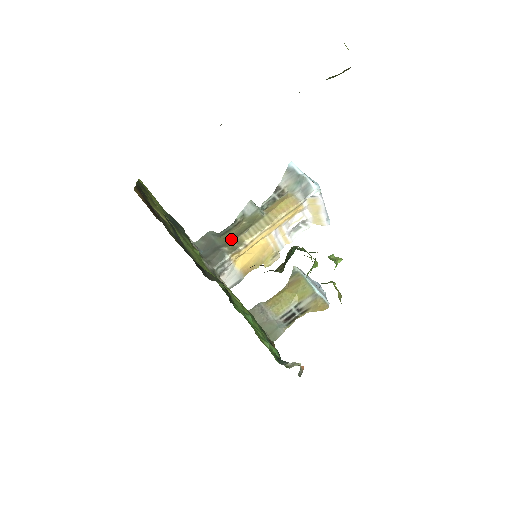
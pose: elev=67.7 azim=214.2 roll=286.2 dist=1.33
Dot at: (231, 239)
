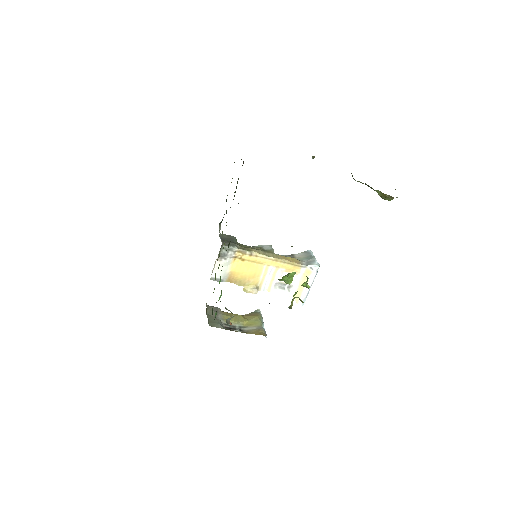
Dot at: (245, 247)
